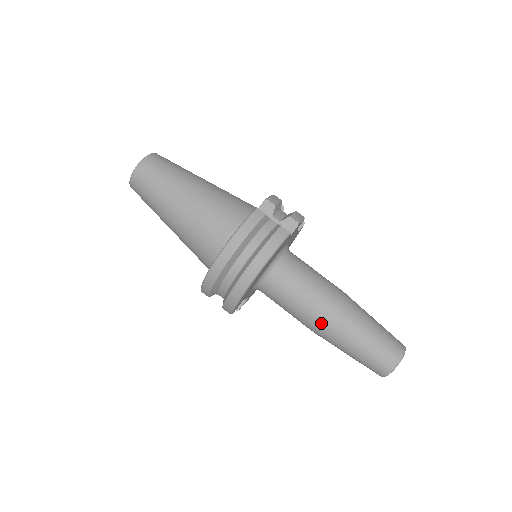
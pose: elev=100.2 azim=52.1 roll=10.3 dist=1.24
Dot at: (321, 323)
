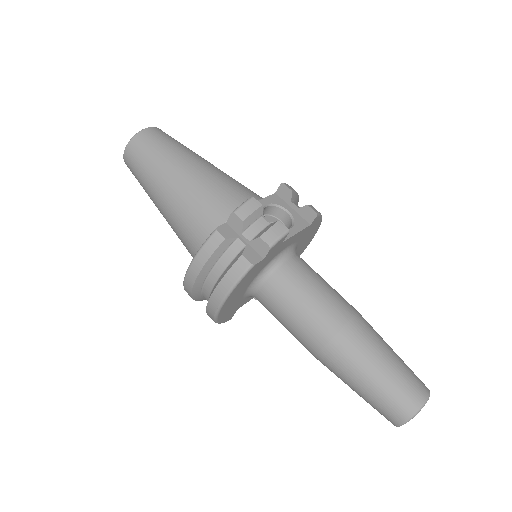
Dot at: (314, 355)
